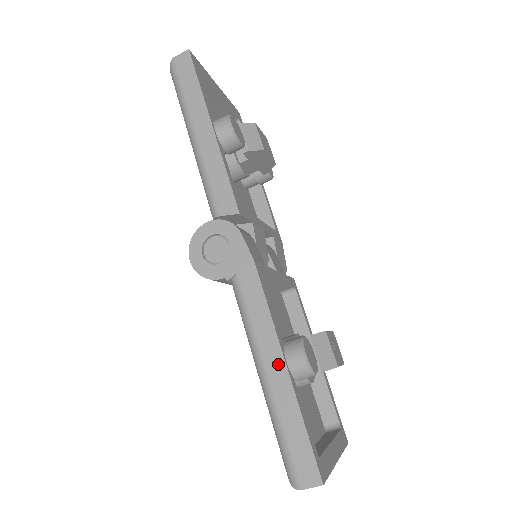
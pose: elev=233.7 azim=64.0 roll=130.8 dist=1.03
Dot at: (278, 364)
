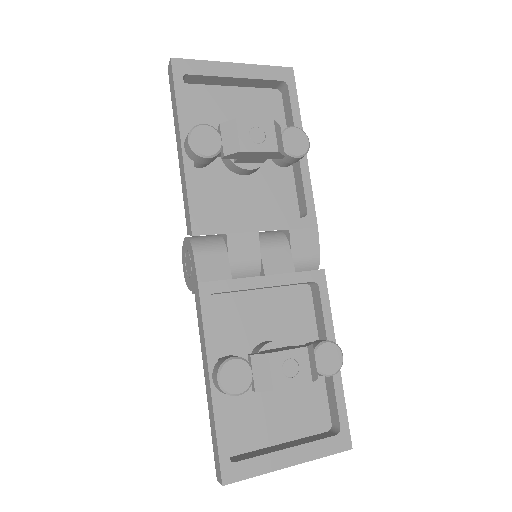
Dot at: (207, 378)
